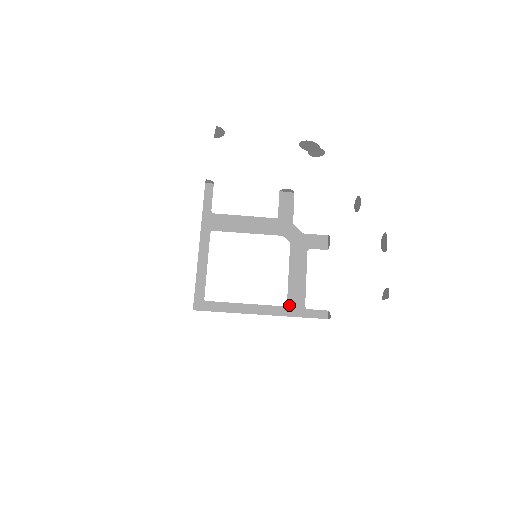
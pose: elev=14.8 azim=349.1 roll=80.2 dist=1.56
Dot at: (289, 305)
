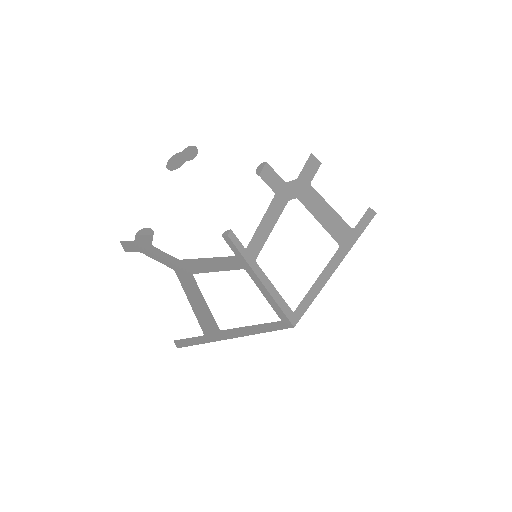
Dot at: (340, 243)
